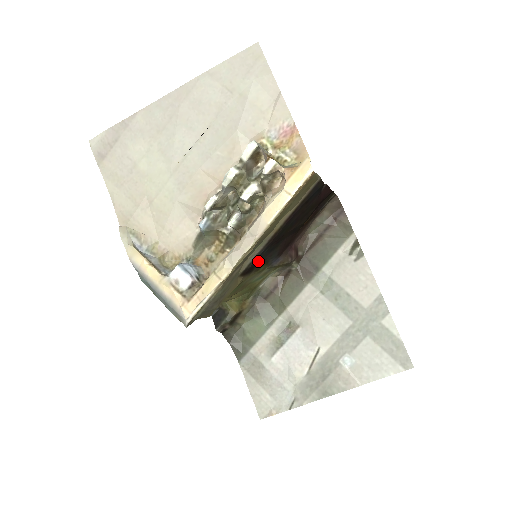
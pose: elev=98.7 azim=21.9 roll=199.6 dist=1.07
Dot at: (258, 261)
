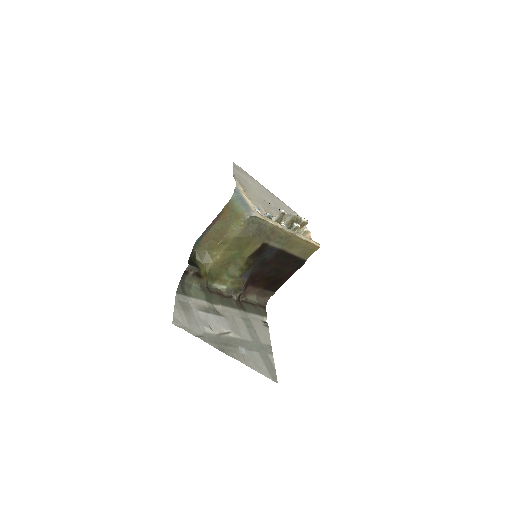
Dot at: (258, 257)
